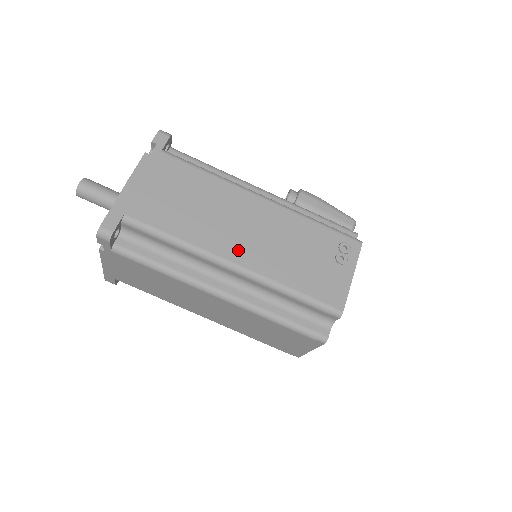
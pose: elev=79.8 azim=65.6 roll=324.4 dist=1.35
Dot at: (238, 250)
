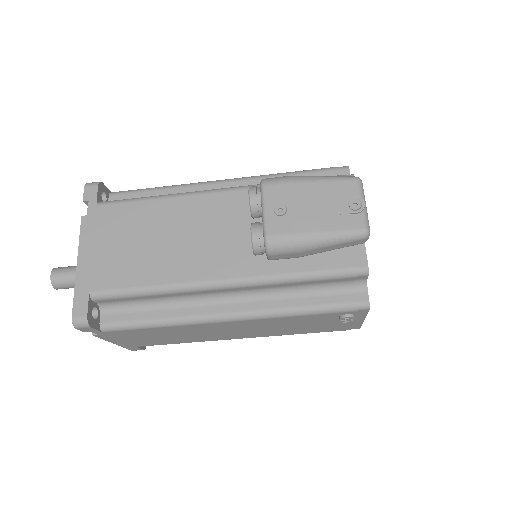
Dot at: (240, 336)
